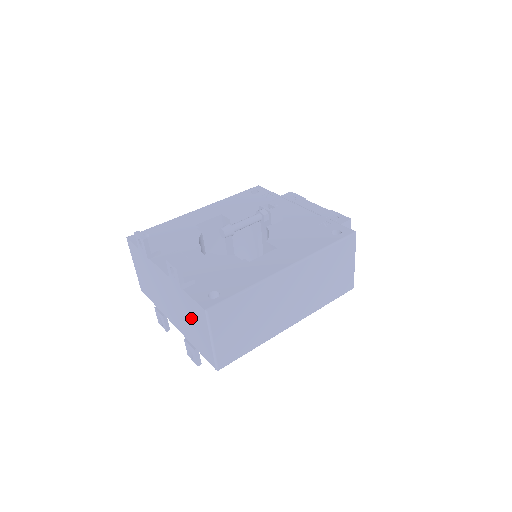
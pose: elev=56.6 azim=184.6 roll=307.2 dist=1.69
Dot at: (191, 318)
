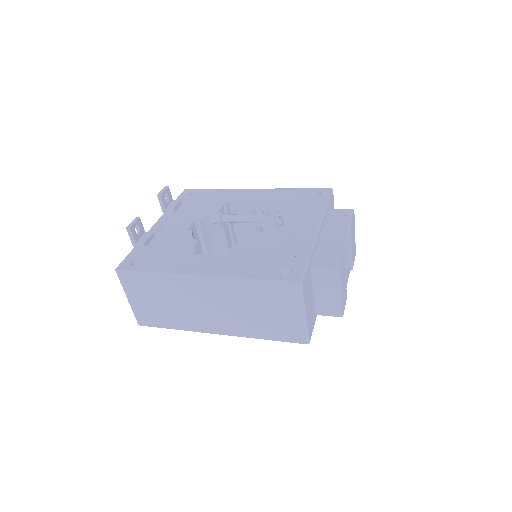
Dot at: occluded
